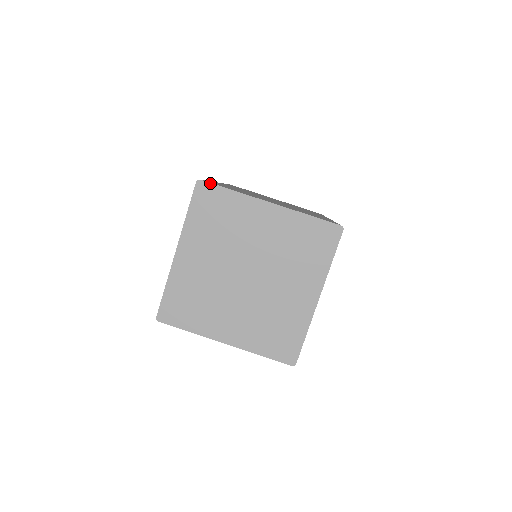
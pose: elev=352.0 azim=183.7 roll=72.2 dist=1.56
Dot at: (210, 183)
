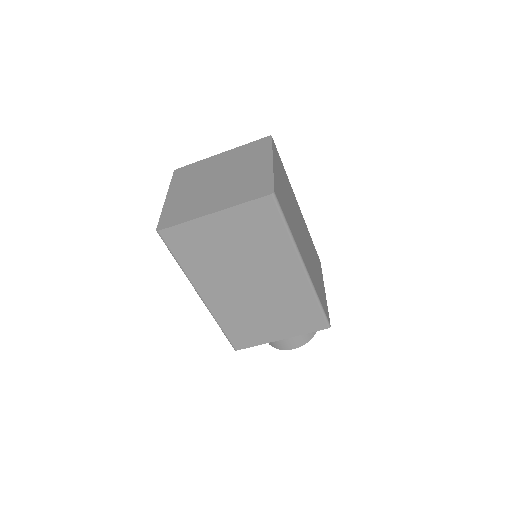
Dot at: (182, 167)
